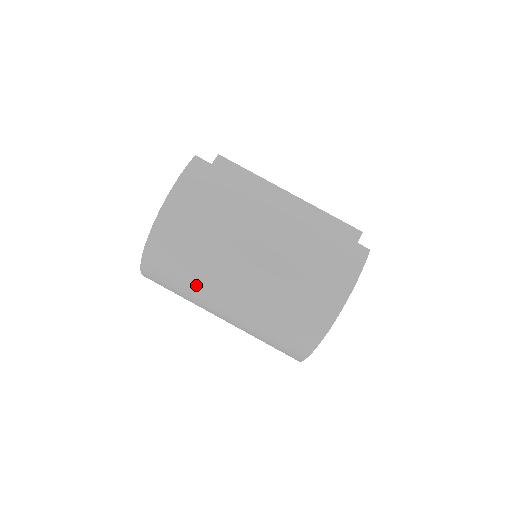
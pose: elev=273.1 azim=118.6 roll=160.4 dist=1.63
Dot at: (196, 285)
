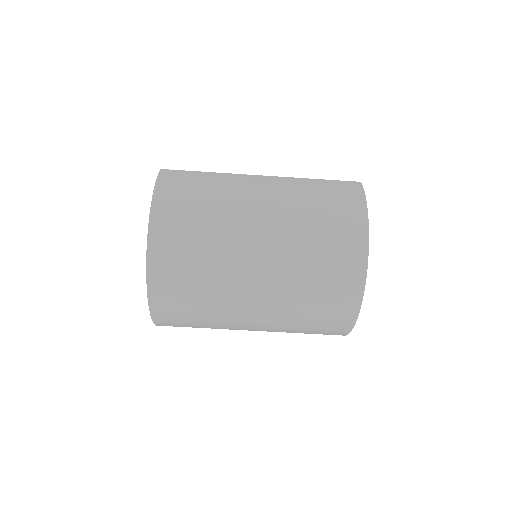
Dot at: (216, 287)
